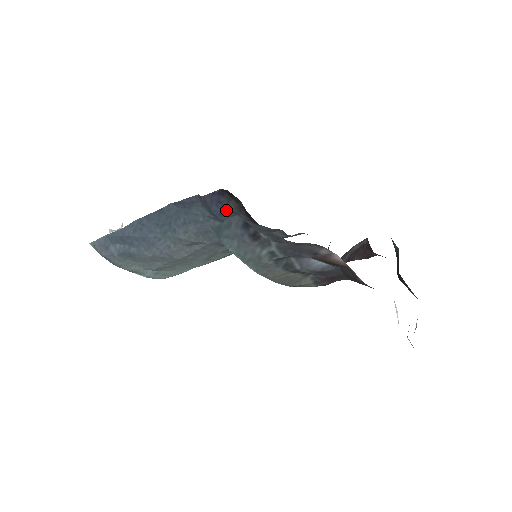
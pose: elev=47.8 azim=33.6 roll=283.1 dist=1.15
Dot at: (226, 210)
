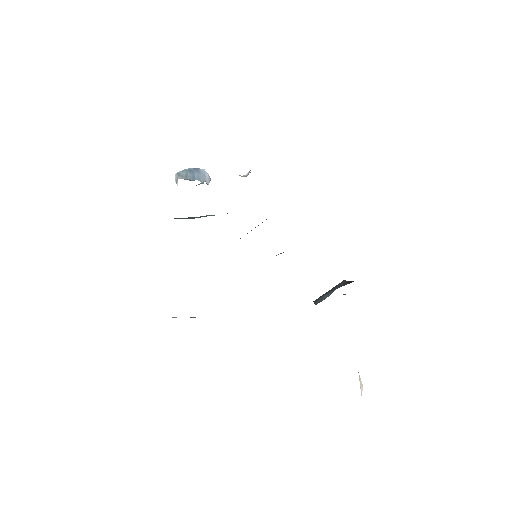
Dot at: occluded
